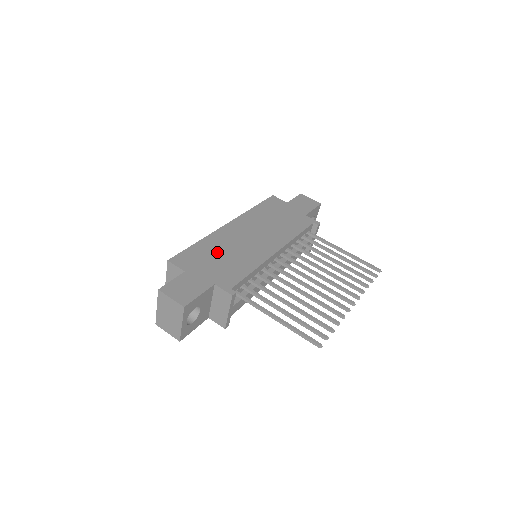
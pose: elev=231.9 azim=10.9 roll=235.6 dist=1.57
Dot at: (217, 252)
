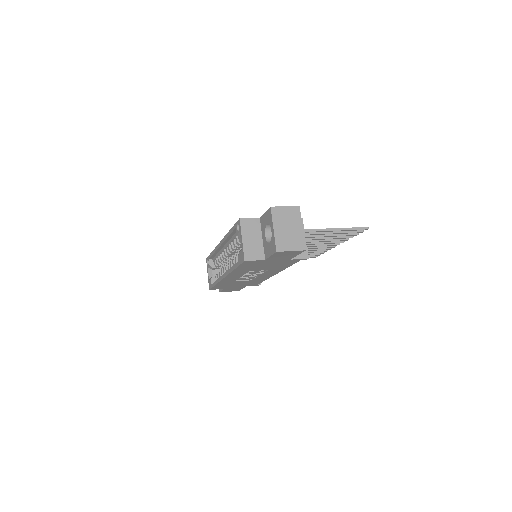
Dot at: occluded
